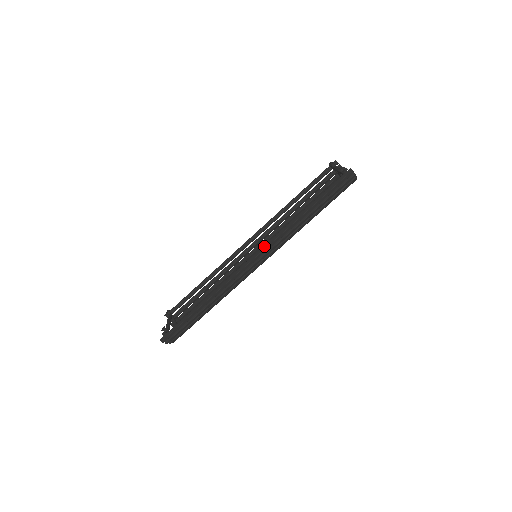
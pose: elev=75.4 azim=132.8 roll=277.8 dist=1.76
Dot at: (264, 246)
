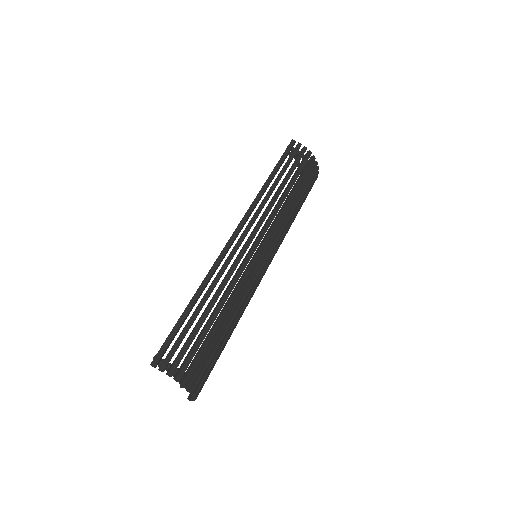
Dot at: (242, 219)
